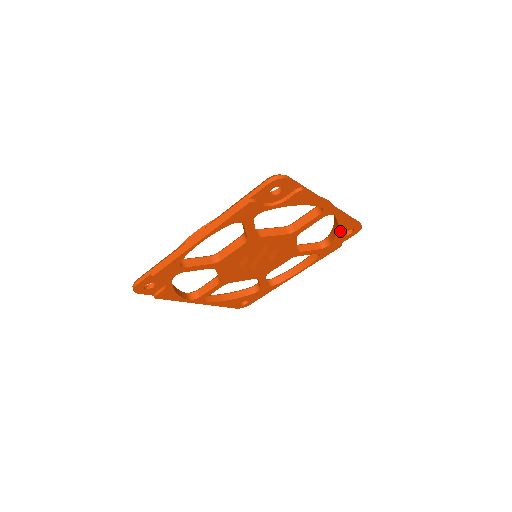
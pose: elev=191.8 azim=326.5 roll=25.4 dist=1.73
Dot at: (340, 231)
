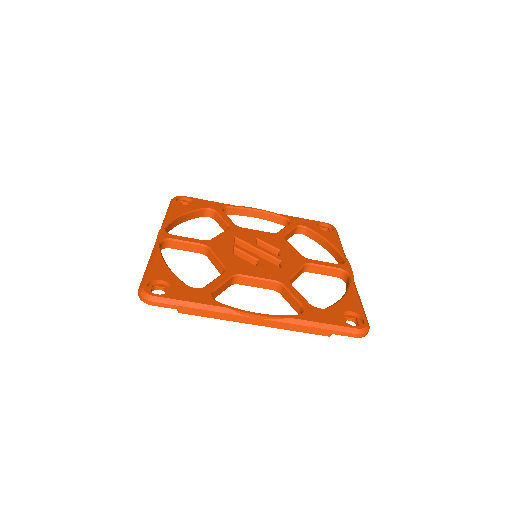
Dot at: occluded
